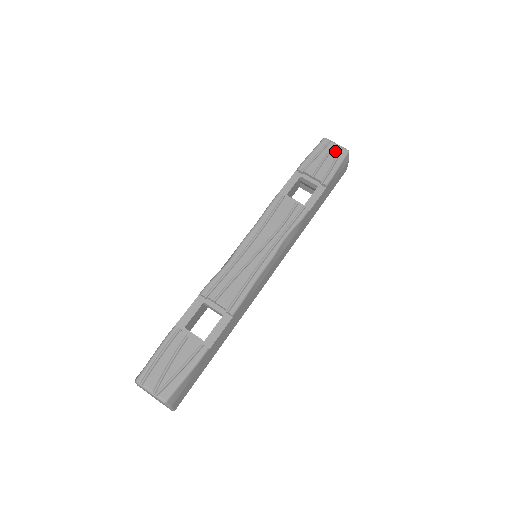
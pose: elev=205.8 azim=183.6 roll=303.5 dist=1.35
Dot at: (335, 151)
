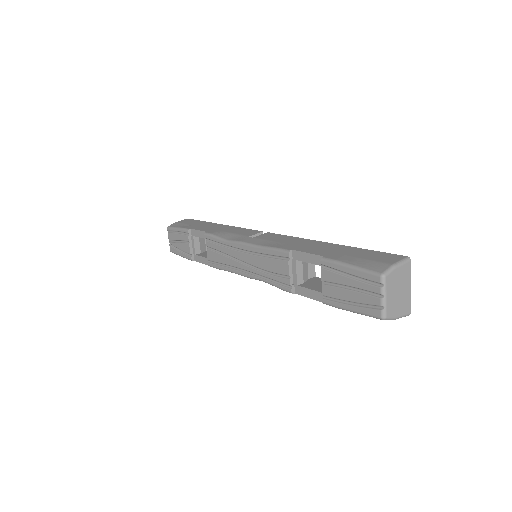
Dot at: (369, 299)
